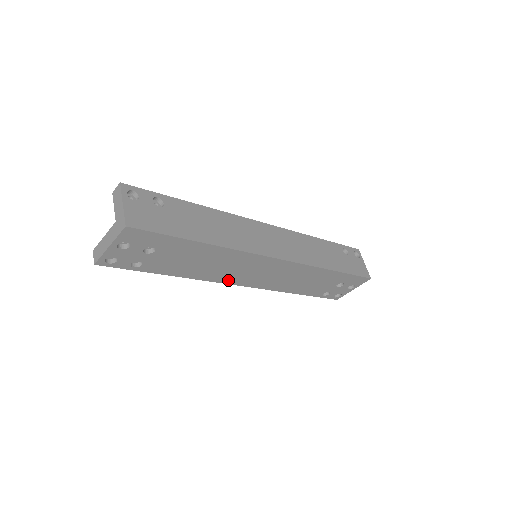
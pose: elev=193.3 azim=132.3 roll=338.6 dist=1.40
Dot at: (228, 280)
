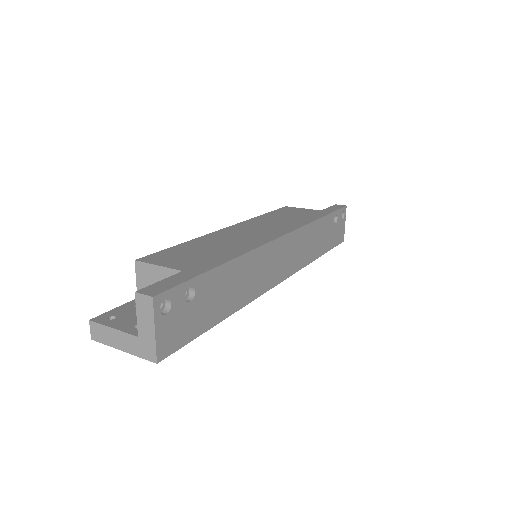
Dot at: occluded
